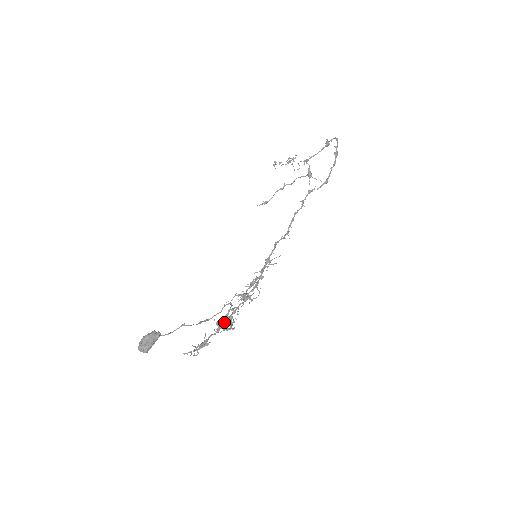
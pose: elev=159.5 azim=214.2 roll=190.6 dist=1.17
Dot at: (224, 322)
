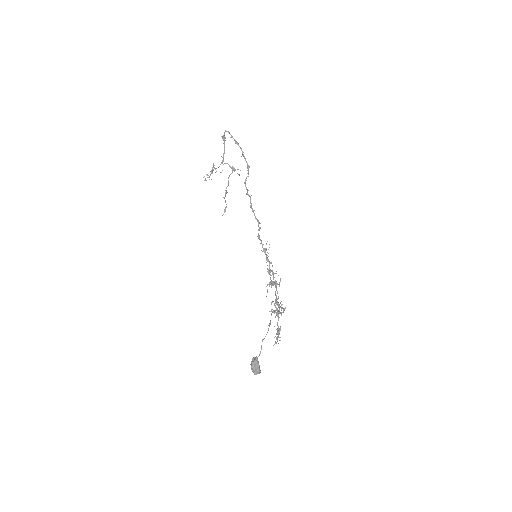
Dot at: (278, 312)
